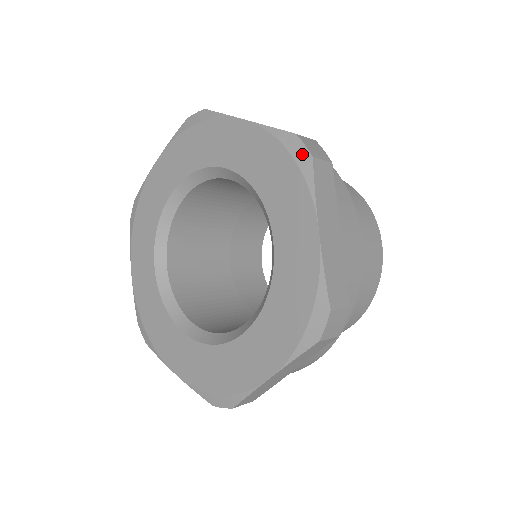
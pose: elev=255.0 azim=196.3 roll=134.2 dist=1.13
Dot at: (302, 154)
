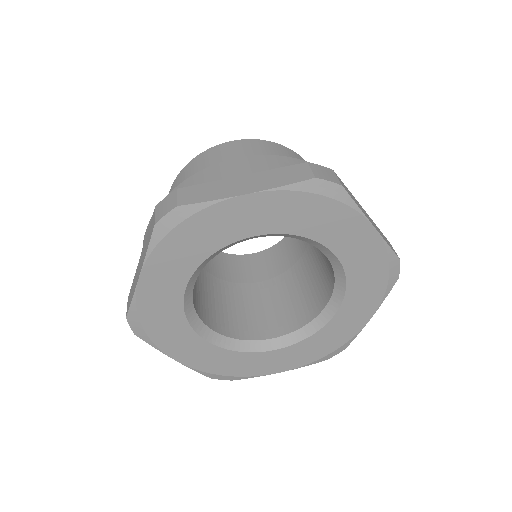
Dot at: (395, 275)
